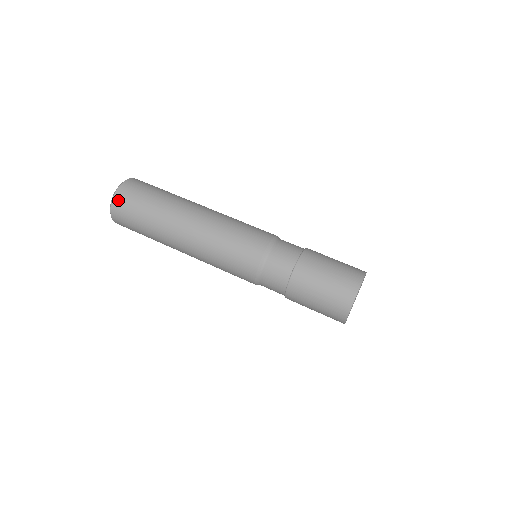
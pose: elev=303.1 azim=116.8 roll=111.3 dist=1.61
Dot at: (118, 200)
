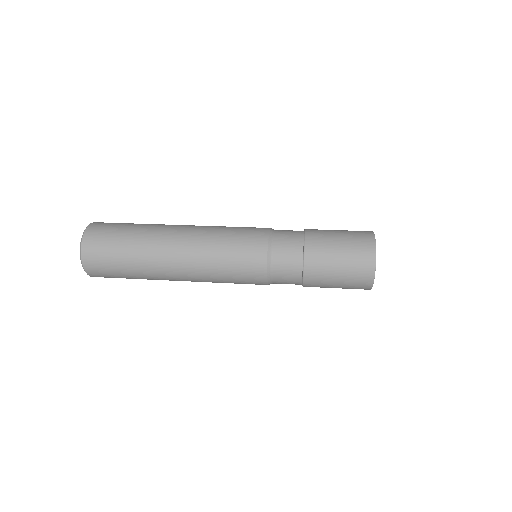
Dot at: (88, 259)
